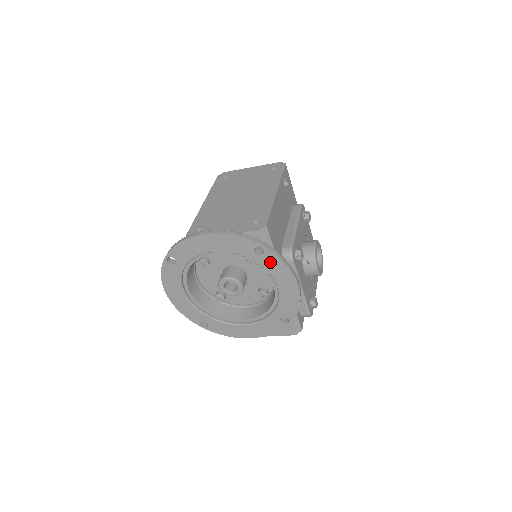
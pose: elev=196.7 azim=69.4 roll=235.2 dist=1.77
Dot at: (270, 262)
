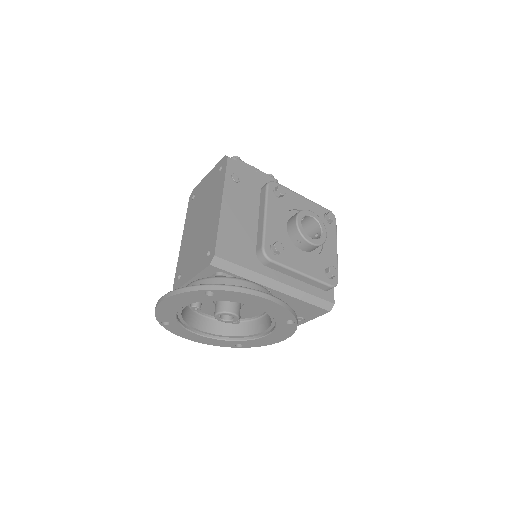
Dot at: (227, 296)
